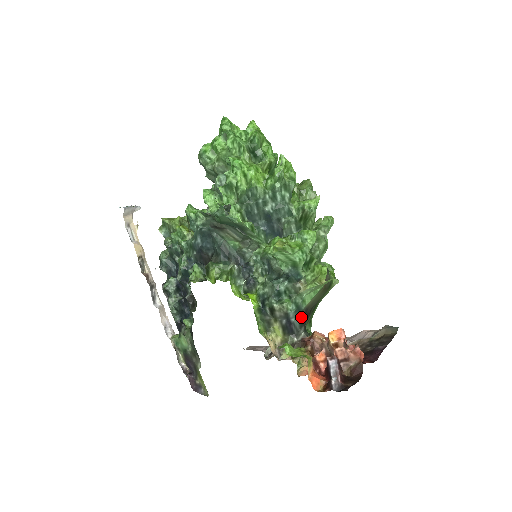
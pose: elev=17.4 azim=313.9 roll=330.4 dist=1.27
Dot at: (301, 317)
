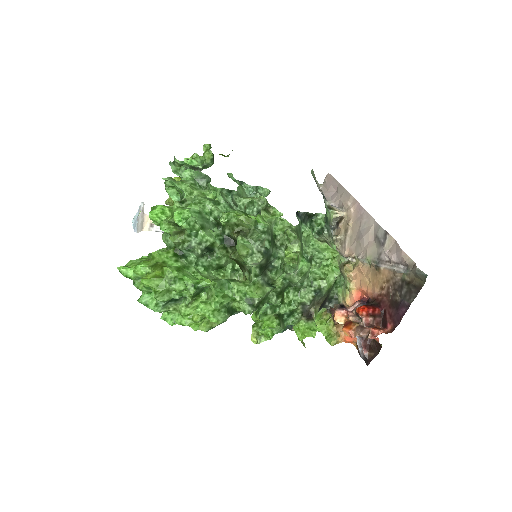
Dot at: occluded
